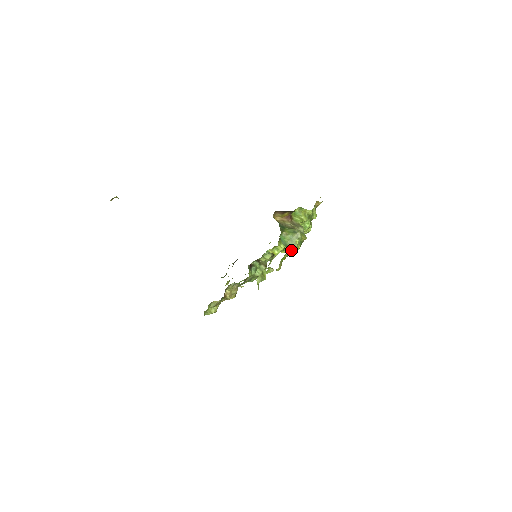
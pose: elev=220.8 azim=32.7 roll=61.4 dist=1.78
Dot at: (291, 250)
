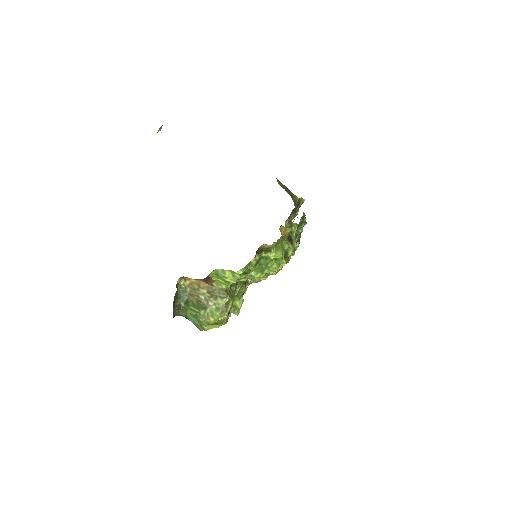
Dot at: occluded
